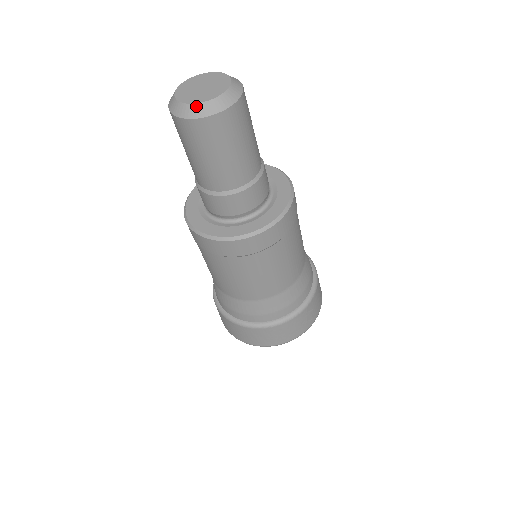
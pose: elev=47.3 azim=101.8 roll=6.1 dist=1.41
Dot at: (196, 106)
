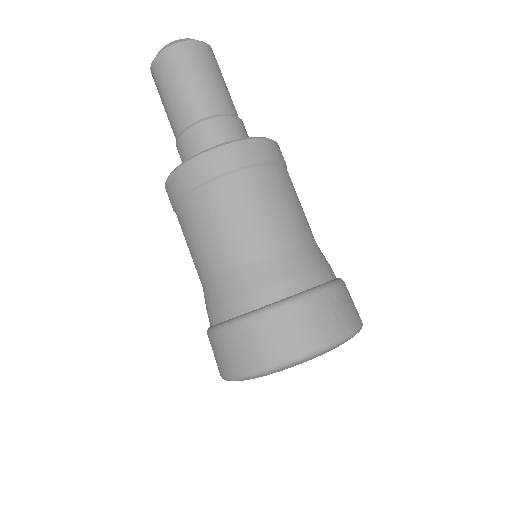
Dot at: (168, 44)
